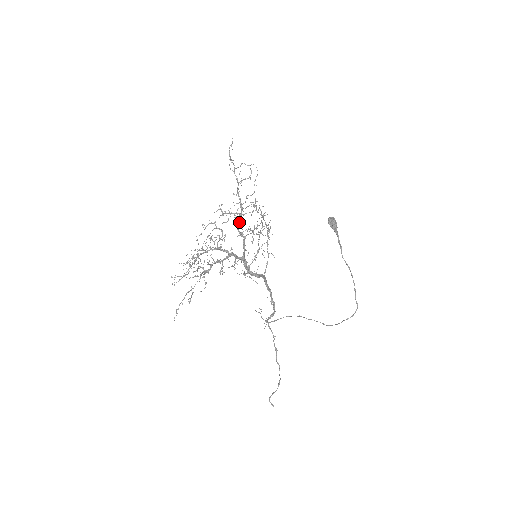
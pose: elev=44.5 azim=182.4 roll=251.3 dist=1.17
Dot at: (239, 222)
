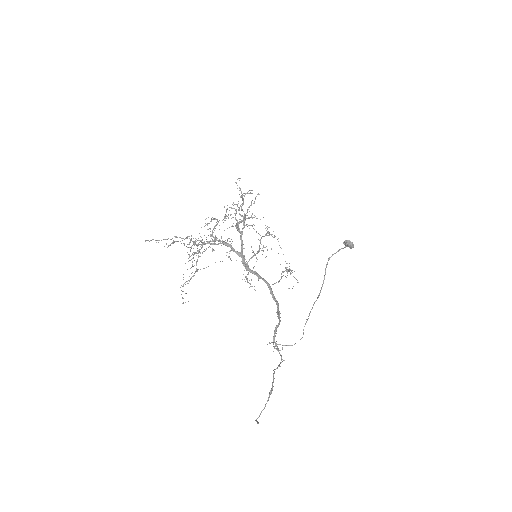
Dot at: occluded
